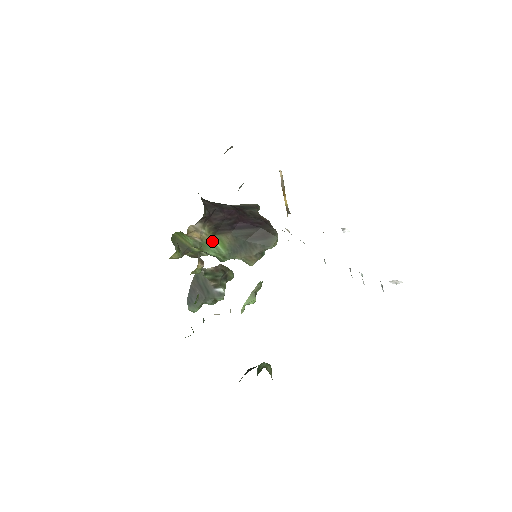
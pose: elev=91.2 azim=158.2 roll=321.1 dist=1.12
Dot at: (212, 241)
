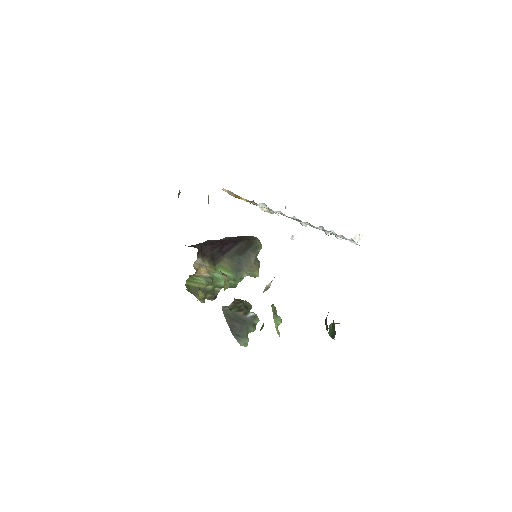
Dot at: (217, 272)
